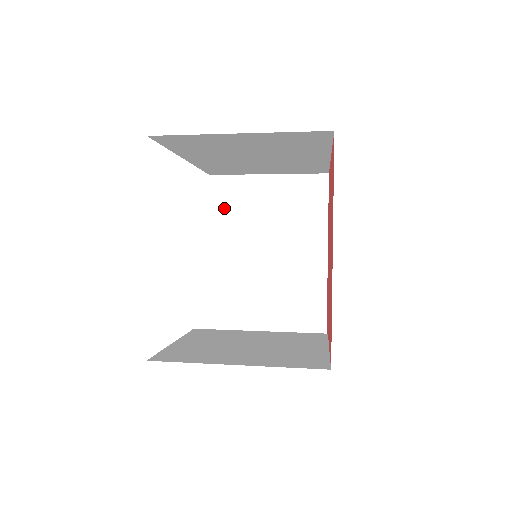
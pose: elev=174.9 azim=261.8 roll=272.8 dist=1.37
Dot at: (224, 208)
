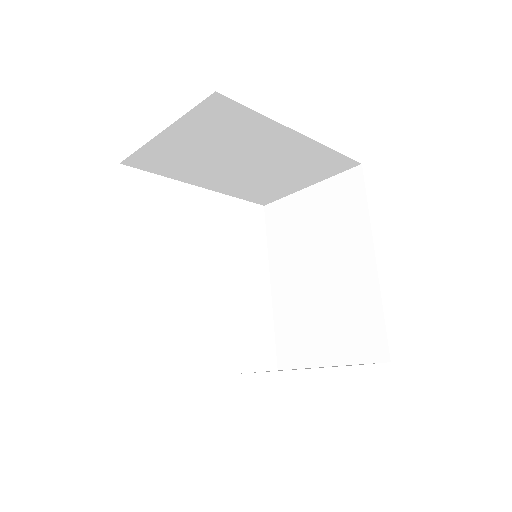
Dot at: (277, 232)
